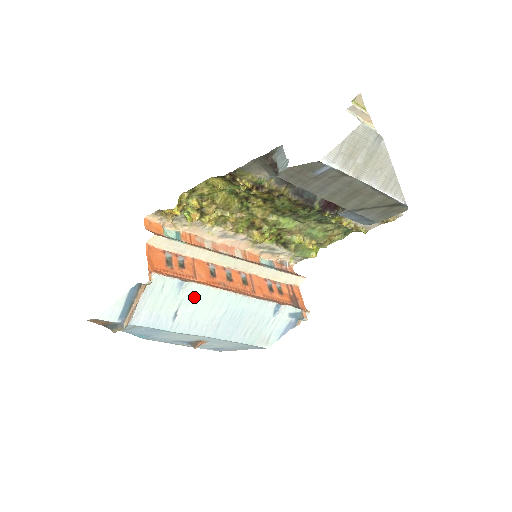
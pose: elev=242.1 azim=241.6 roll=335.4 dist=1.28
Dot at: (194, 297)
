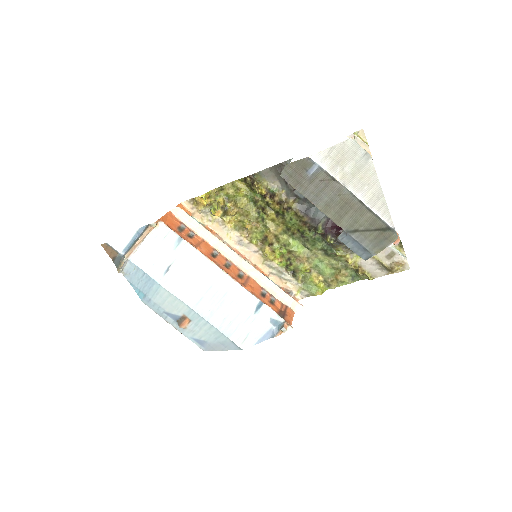
Dot at: (187, 258)
